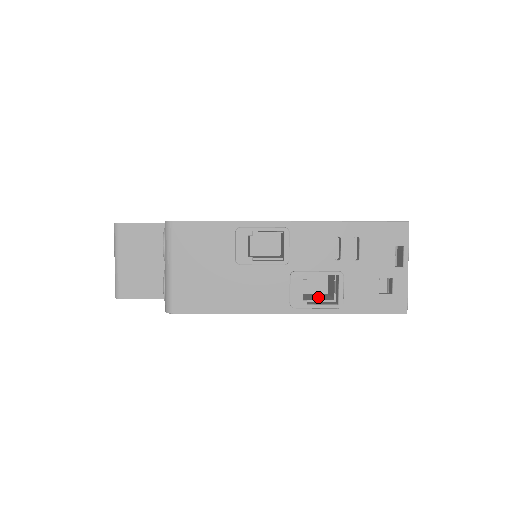
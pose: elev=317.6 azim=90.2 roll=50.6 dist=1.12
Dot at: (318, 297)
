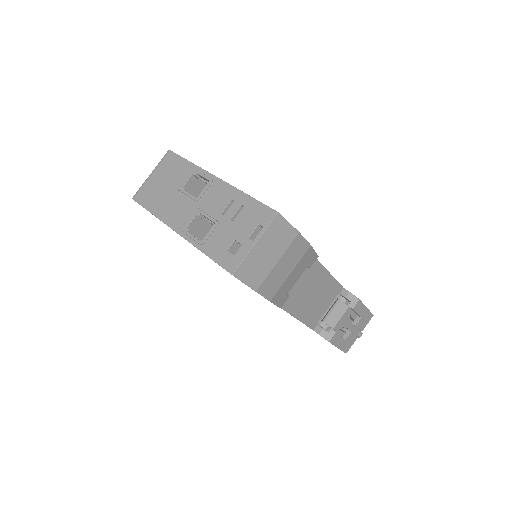
Dot at: occluded
